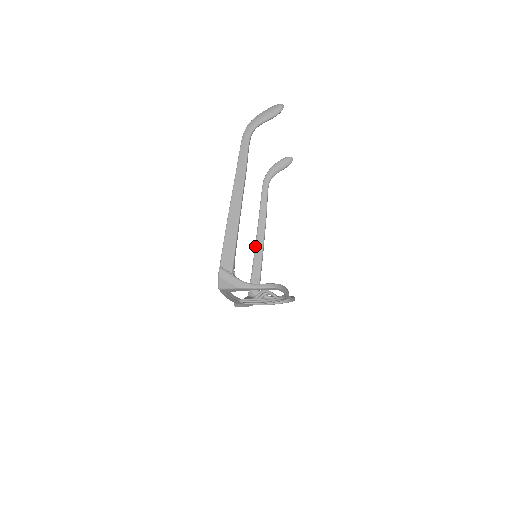
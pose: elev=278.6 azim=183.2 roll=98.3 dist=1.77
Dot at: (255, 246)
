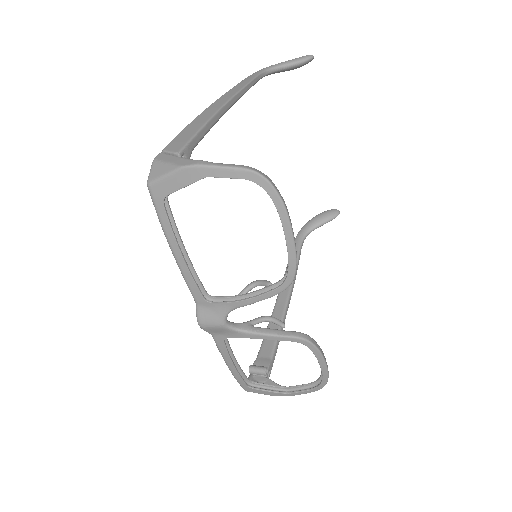
Dot at: (272, 312)
